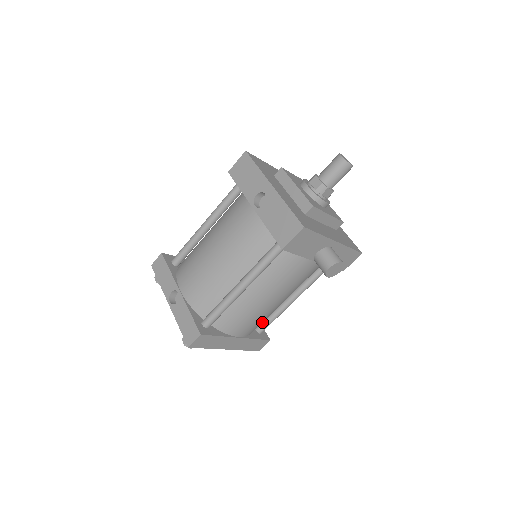
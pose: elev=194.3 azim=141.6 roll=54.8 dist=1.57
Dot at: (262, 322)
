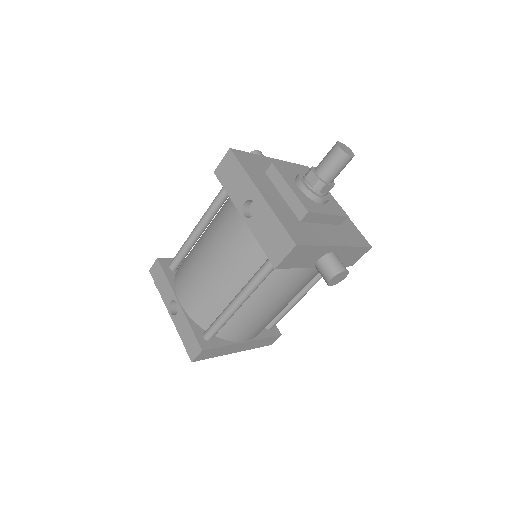
Dot at: occluded
